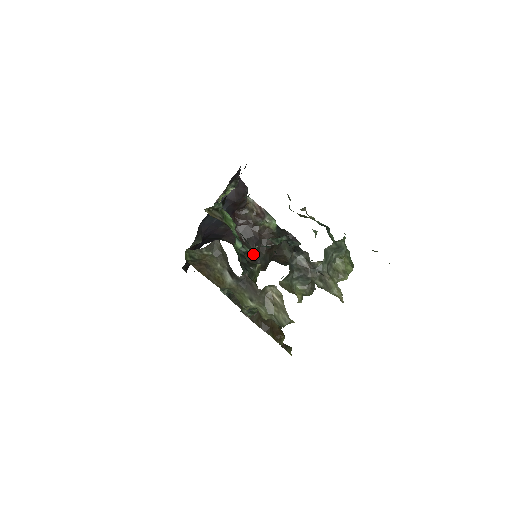
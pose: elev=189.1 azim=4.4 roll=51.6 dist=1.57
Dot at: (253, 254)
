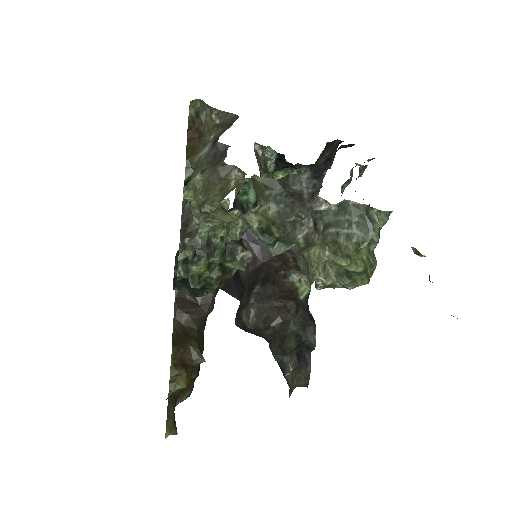
Dot at: (254, 290)
